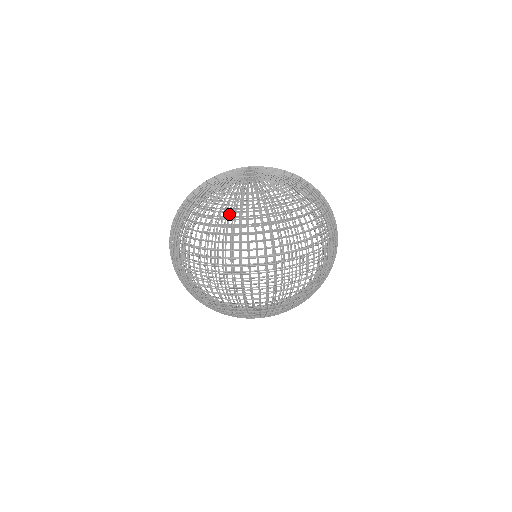
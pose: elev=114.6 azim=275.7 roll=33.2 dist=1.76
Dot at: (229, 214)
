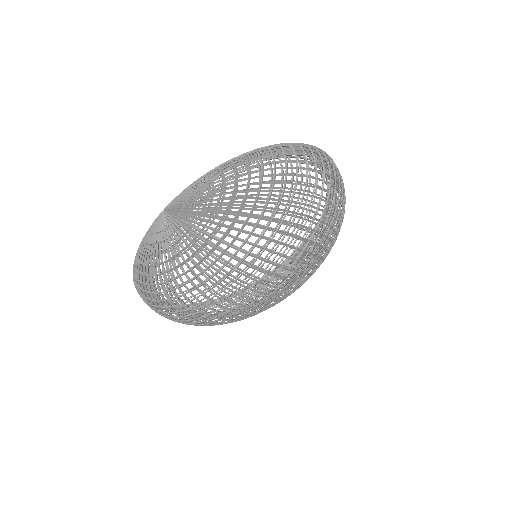
Dot at: occluded
